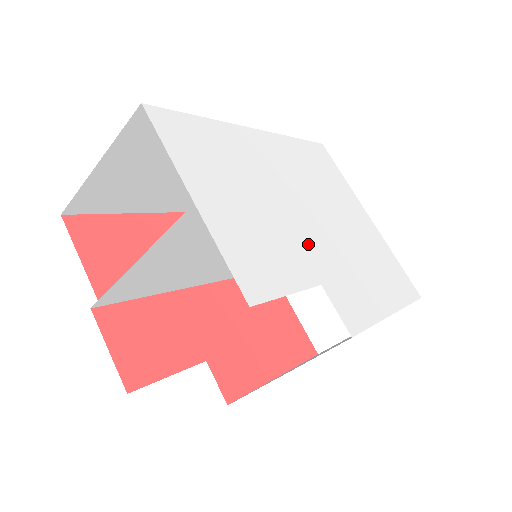
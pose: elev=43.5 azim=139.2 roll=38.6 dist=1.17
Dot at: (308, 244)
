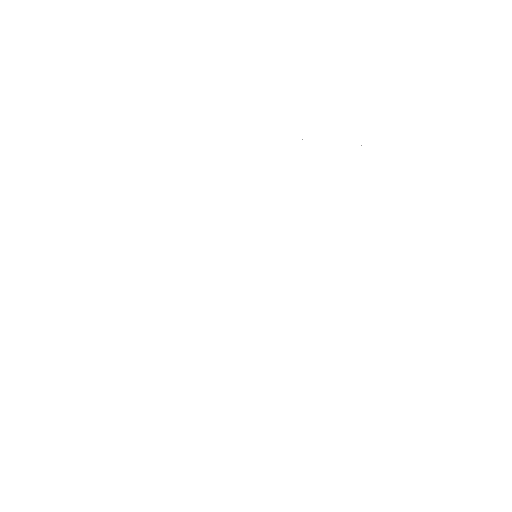
Dot at: (291, 305)
